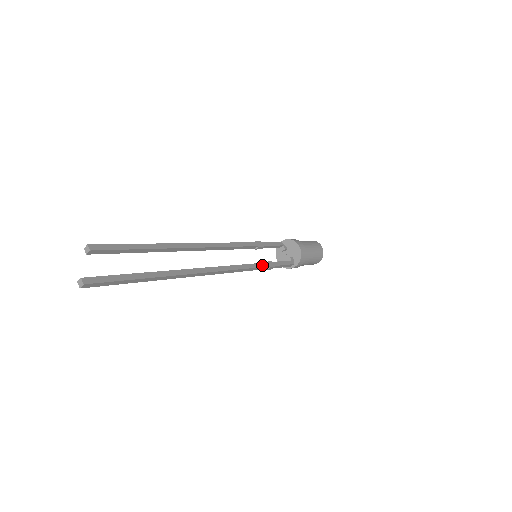
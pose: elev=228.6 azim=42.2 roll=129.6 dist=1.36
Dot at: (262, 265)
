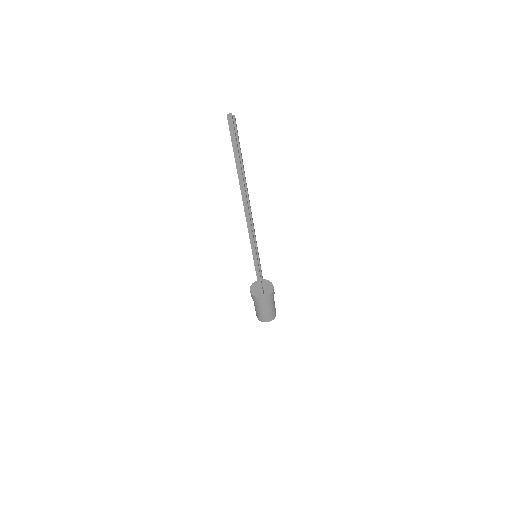
Dot at: occluded
